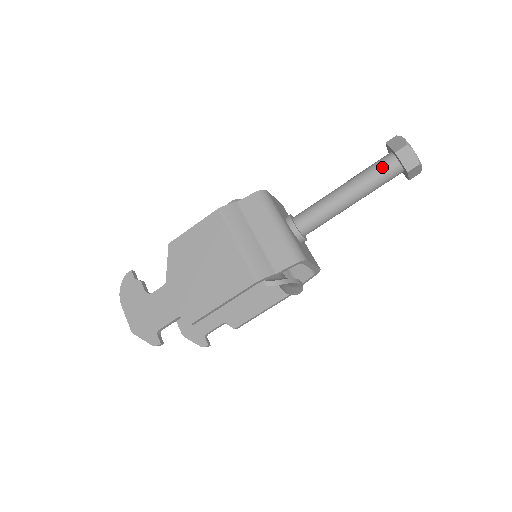
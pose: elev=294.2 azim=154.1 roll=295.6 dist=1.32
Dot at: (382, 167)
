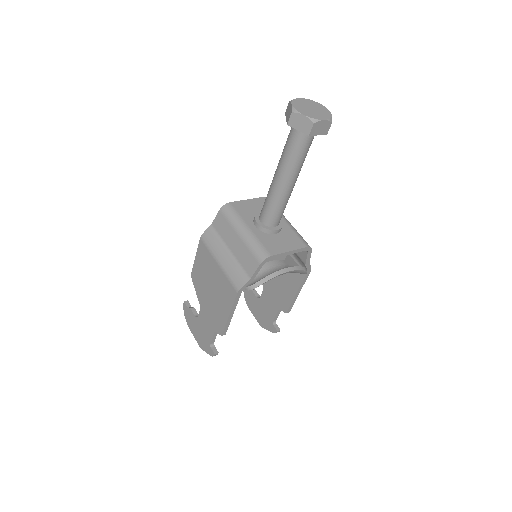
Dot at: (291, 140)
